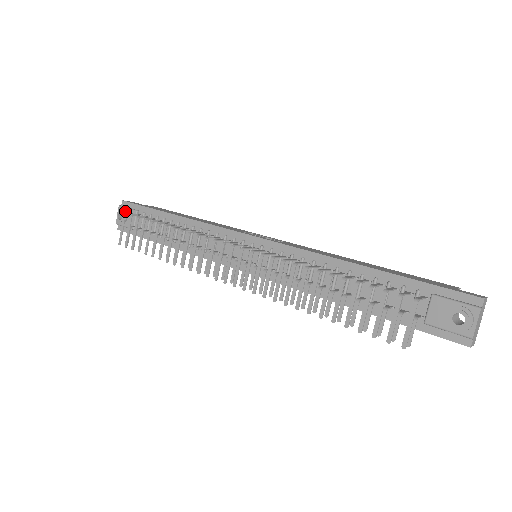
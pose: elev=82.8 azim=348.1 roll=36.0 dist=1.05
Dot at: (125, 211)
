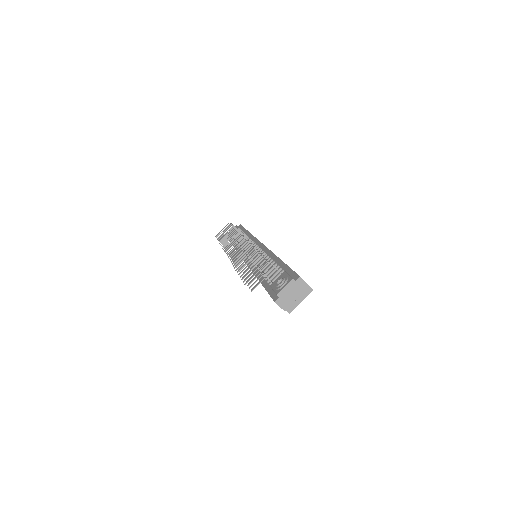
Dot at: occluded
